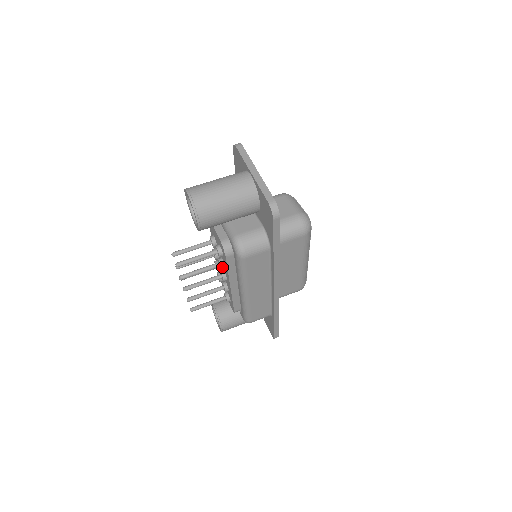
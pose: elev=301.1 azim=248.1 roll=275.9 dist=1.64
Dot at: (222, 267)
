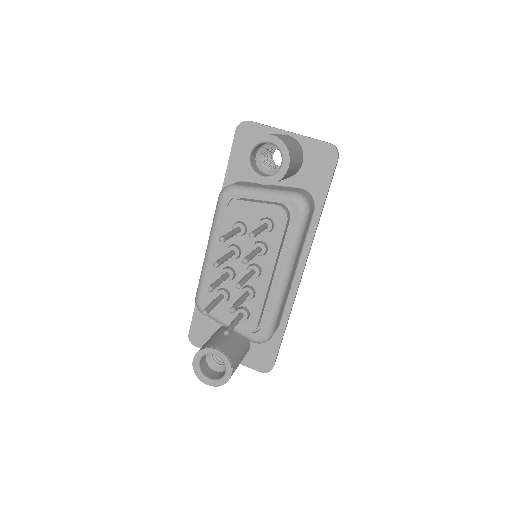
Dot at: (266, 249)
